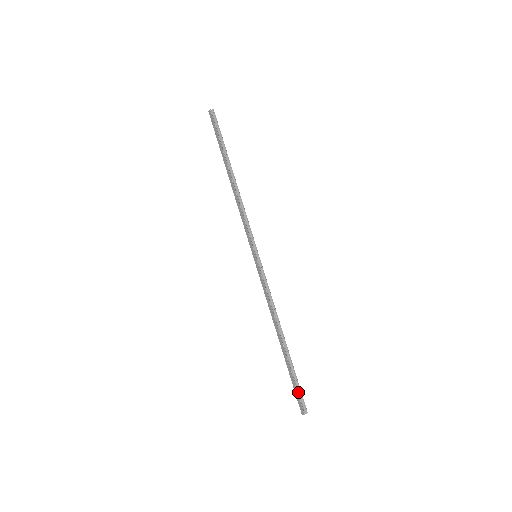
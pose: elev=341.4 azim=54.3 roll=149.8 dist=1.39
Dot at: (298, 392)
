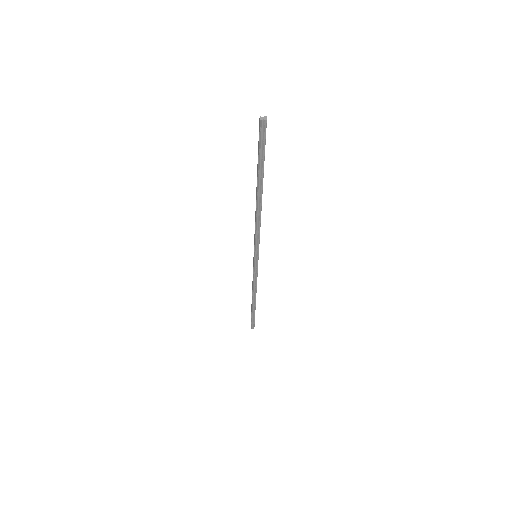
Dot at: (252, 321)
